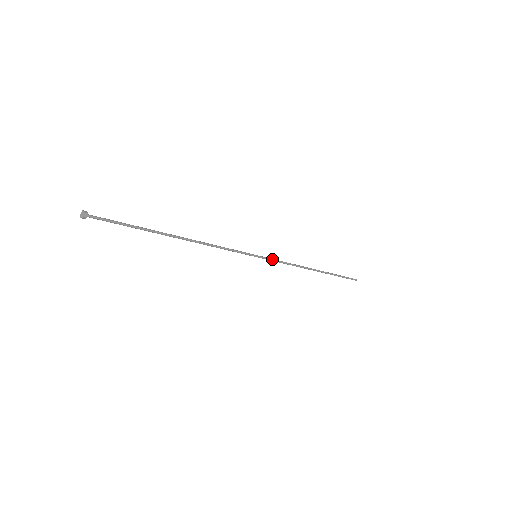
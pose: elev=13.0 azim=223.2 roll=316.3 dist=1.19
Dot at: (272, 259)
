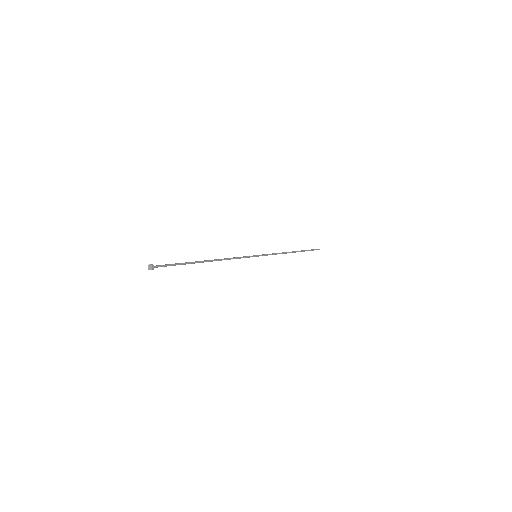
Dot at: (266, 255)
